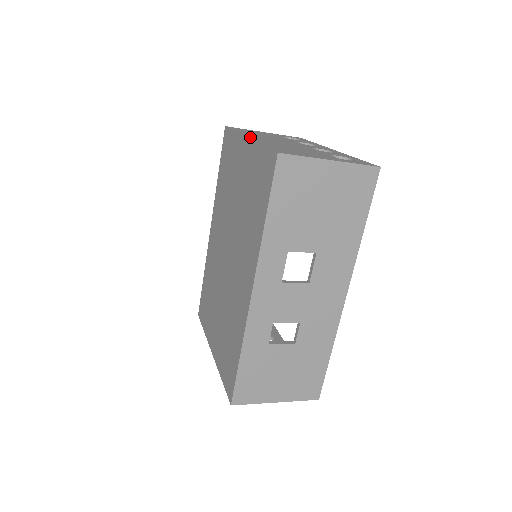
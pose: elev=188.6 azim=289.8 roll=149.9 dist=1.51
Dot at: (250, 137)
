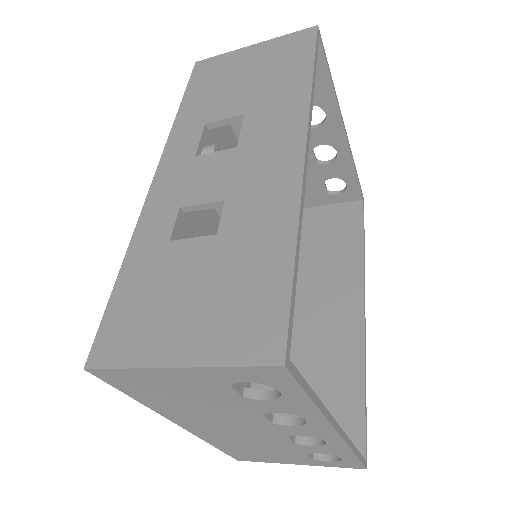
Dot at: occluded
